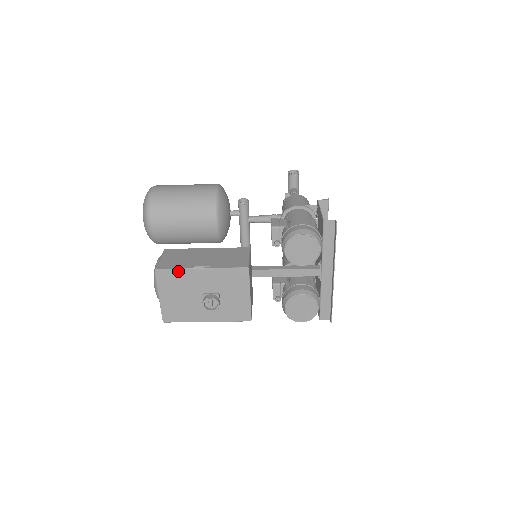
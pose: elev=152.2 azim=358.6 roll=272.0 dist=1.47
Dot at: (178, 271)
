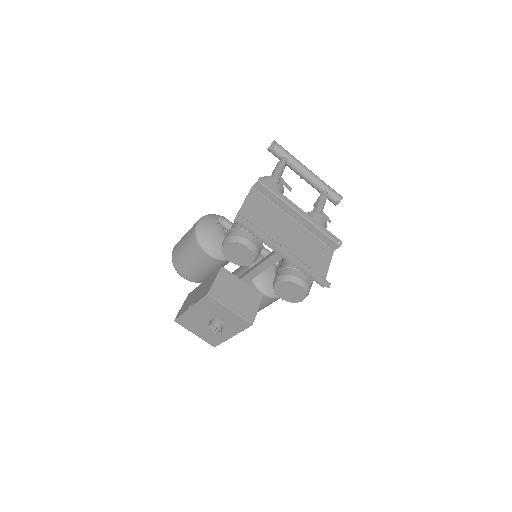
Dot at: (183, 316)
